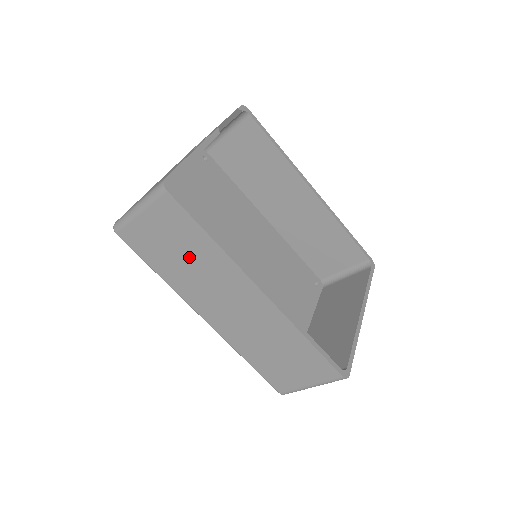
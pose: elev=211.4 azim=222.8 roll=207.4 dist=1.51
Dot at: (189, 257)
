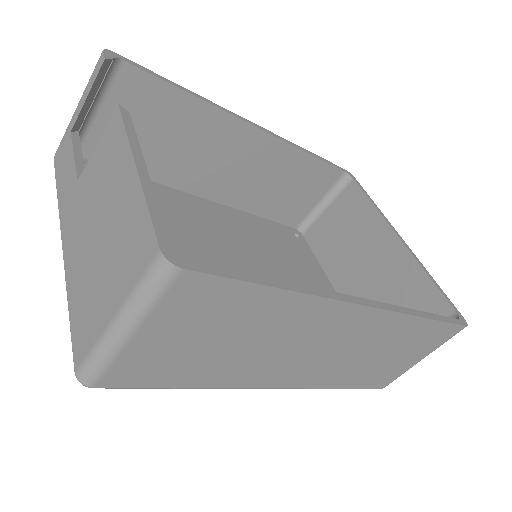
Dot at: (244, 337)
